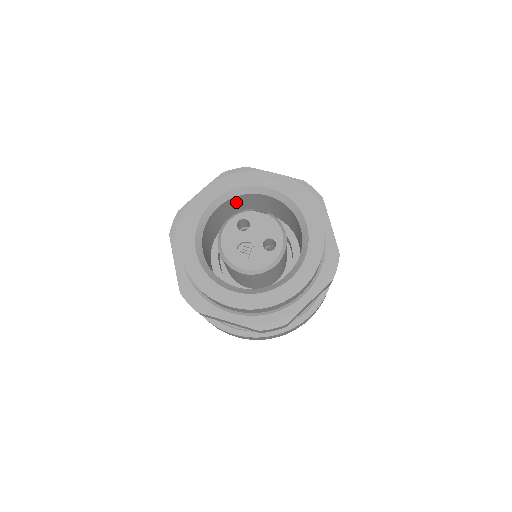
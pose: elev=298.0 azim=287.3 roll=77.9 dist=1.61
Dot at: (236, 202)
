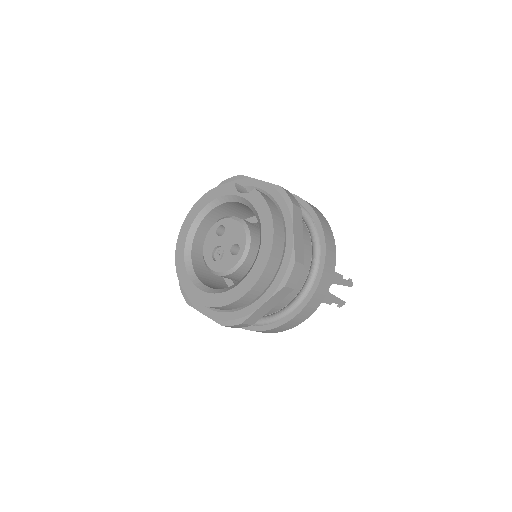
Dot at: (227, 208)
